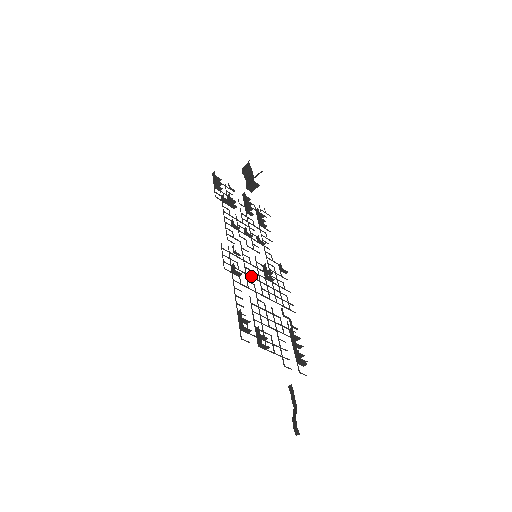
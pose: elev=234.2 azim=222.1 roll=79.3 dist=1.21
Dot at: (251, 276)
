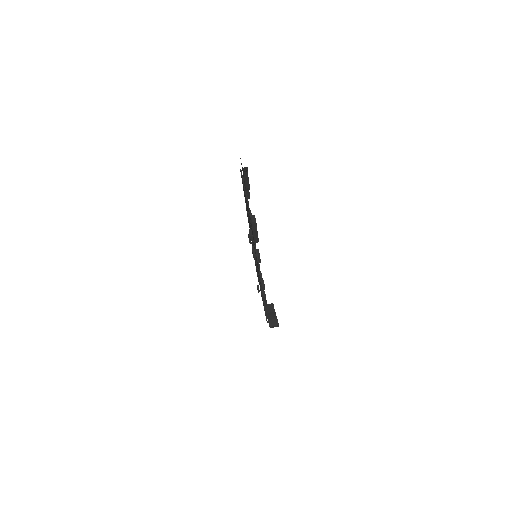
Dot at: occluded
